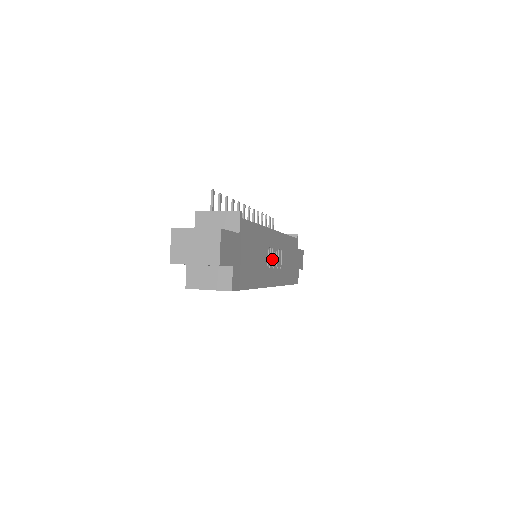
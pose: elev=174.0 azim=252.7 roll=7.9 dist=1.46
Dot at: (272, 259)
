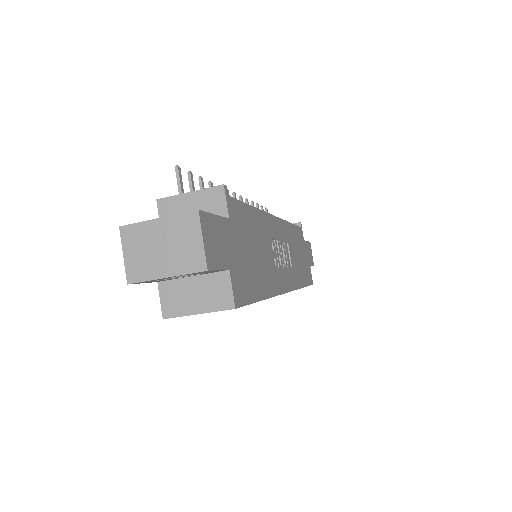
Dot at: (279, 255)
